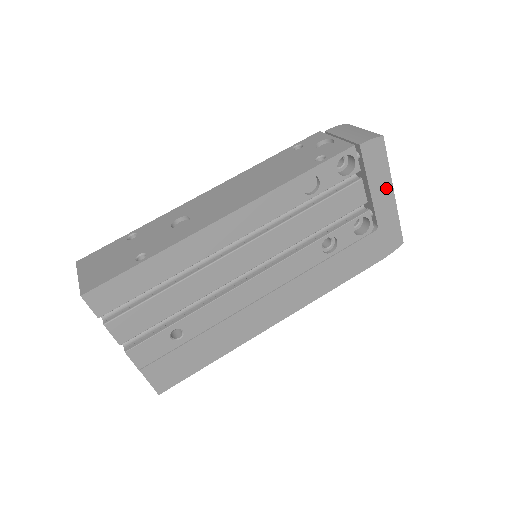
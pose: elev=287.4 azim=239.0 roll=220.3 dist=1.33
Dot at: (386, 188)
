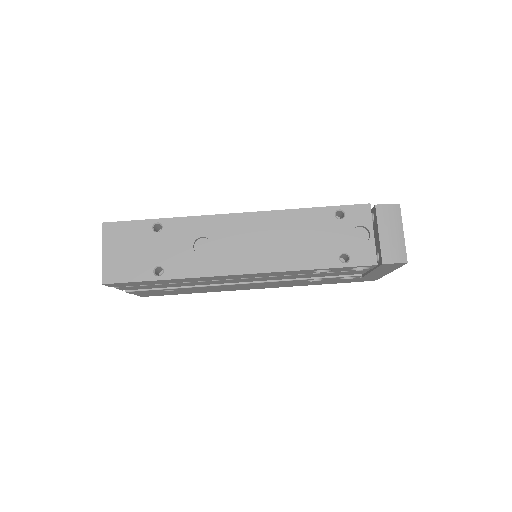
Dot at: (386, 271)
